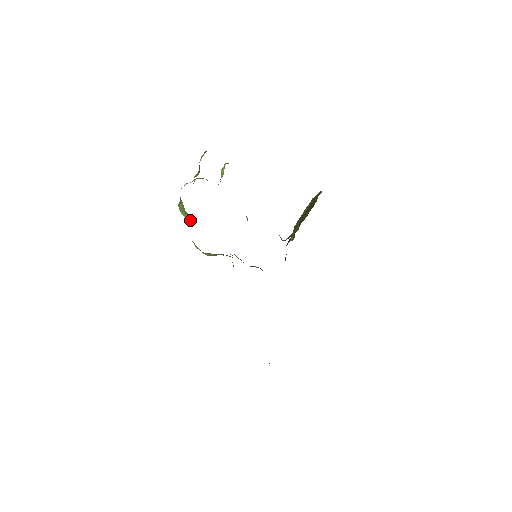
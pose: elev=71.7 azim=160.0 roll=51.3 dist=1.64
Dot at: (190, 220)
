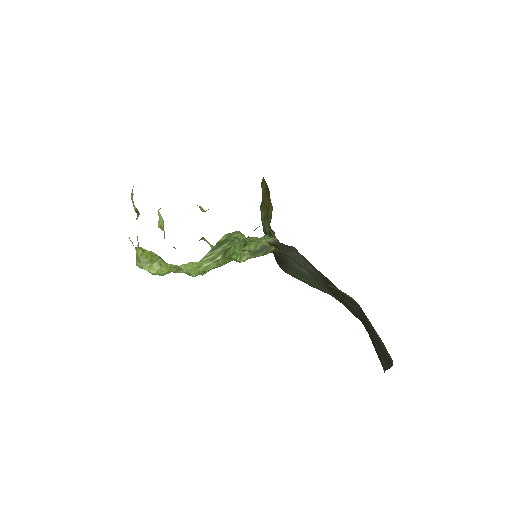
Dot at: (160, 270)
